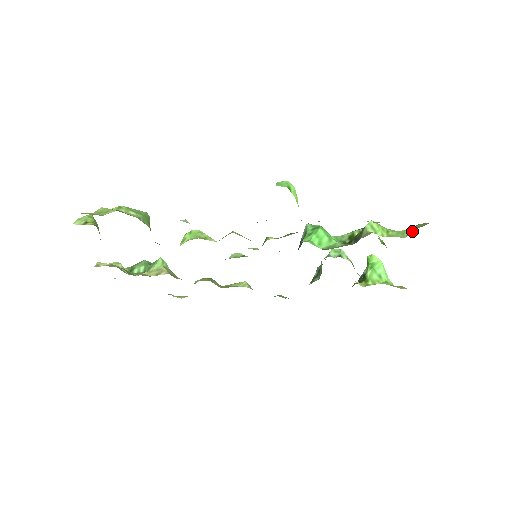
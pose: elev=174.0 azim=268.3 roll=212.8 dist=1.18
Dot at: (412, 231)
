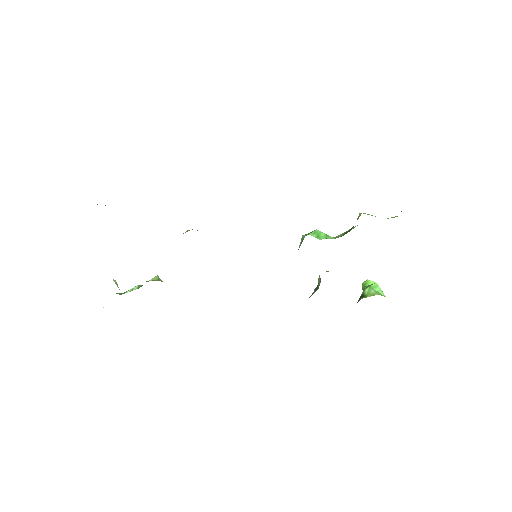
Dot at: occluded
